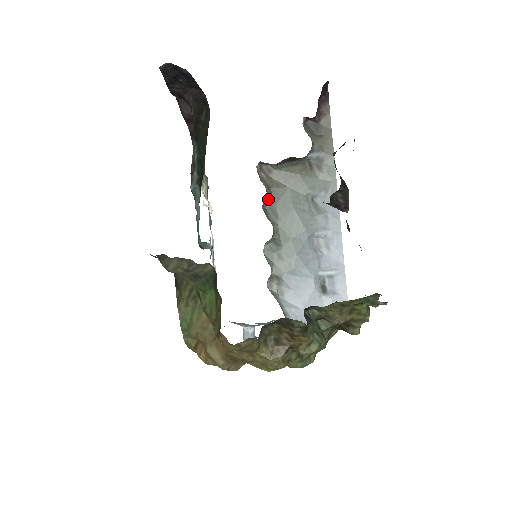
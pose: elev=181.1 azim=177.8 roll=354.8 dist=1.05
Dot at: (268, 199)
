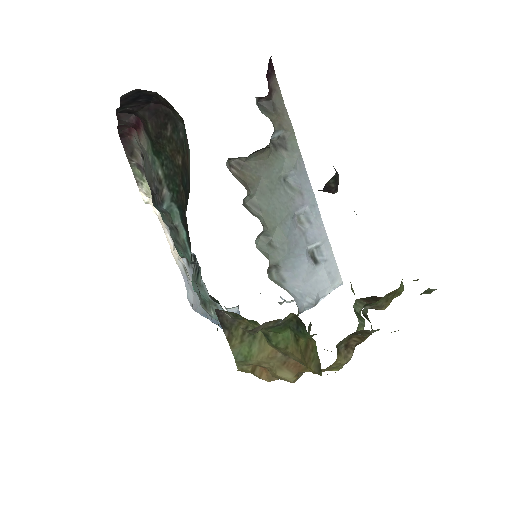
Dot at: (247, 195)
